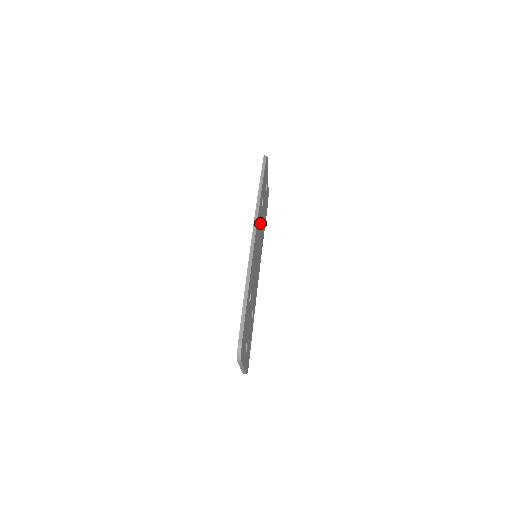
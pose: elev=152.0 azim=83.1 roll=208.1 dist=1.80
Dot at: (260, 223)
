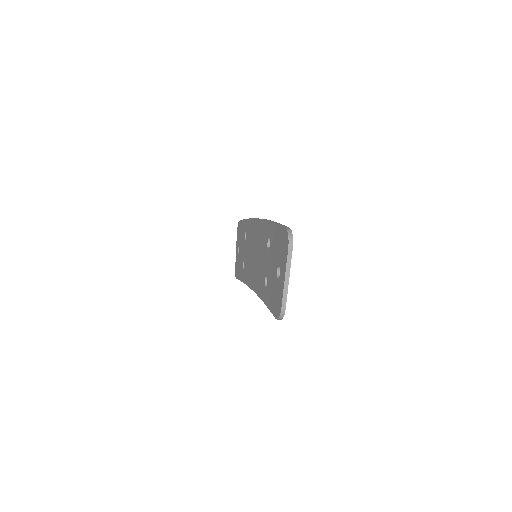
Dot at: occluded
